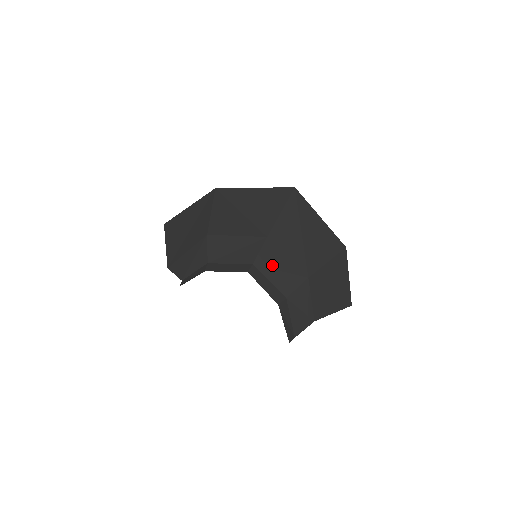
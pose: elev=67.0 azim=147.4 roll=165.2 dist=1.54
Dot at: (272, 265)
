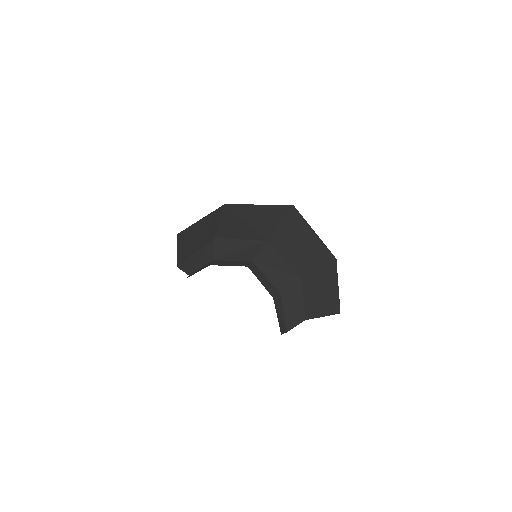
Dot at: (270, 264)
